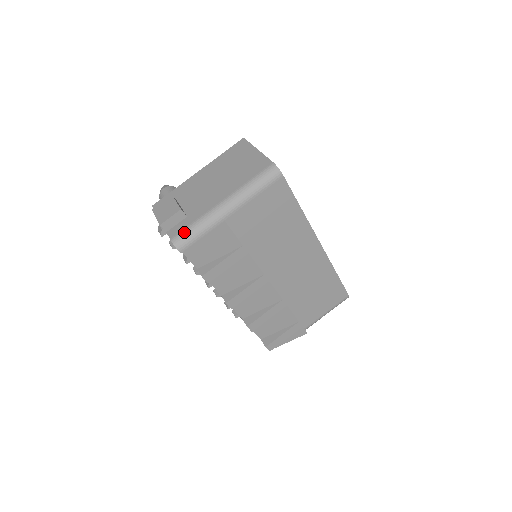
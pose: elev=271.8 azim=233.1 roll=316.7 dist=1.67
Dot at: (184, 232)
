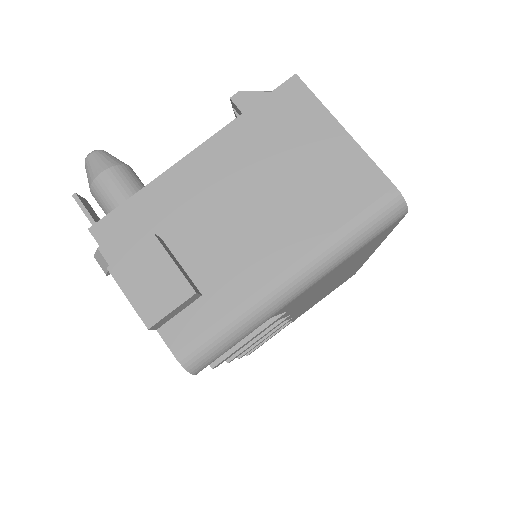
Dot at: (206, 342)
